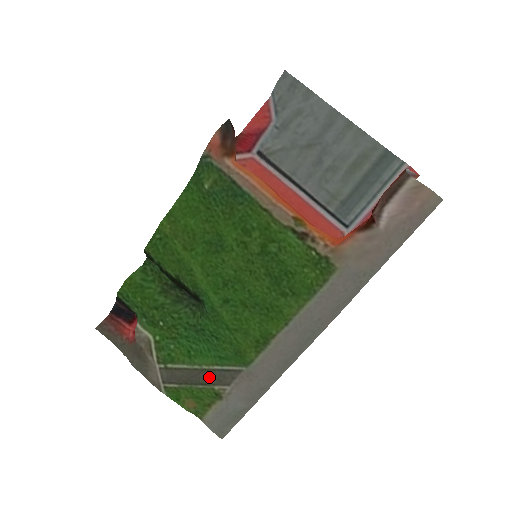
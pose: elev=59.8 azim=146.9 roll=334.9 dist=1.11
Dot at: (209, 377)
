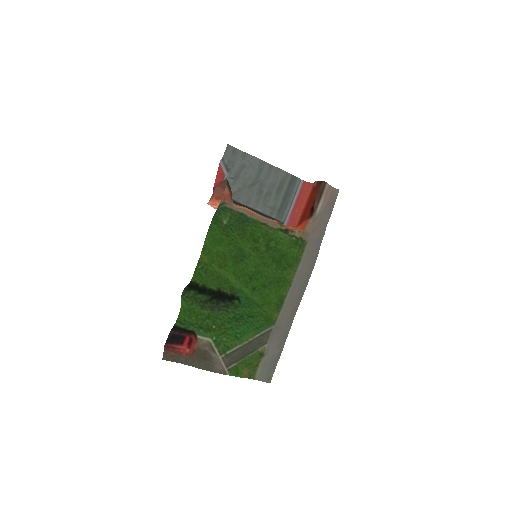
Dot at: (254, 345)
